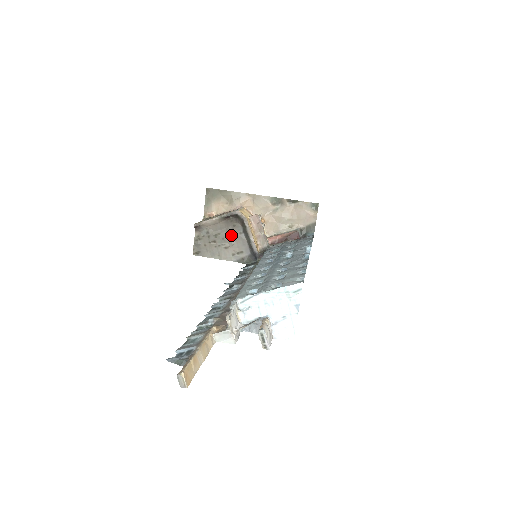
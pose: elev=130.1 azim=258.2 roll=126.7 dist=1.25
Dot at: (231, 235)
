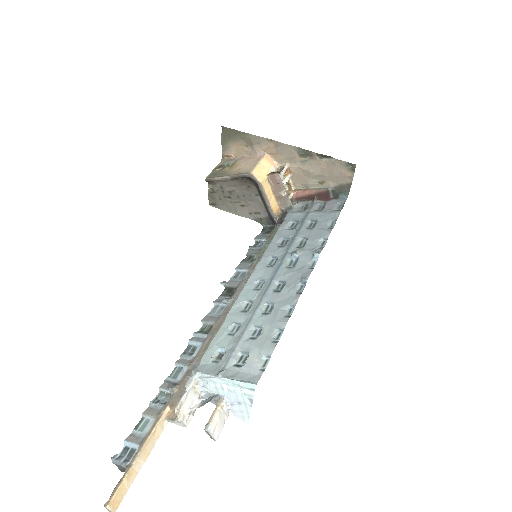
Dot at: (246, 195)
